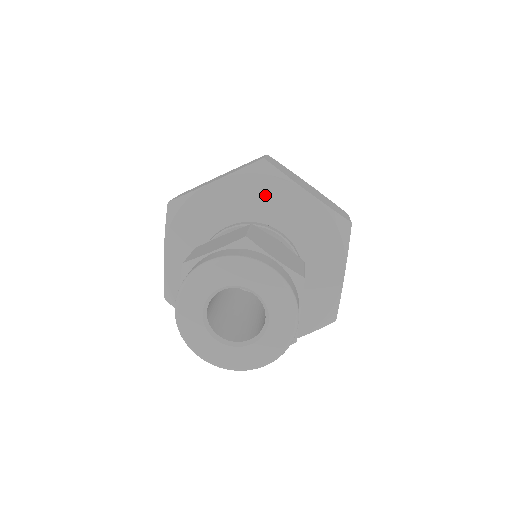
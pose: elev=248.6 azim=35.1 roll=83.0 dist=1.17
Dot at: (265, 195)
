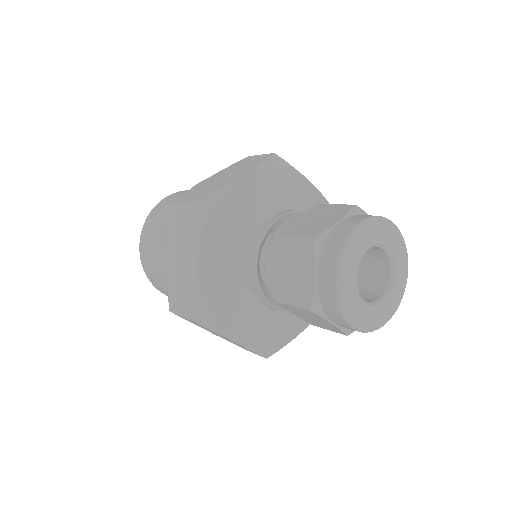
Dot at: (229, 218)
